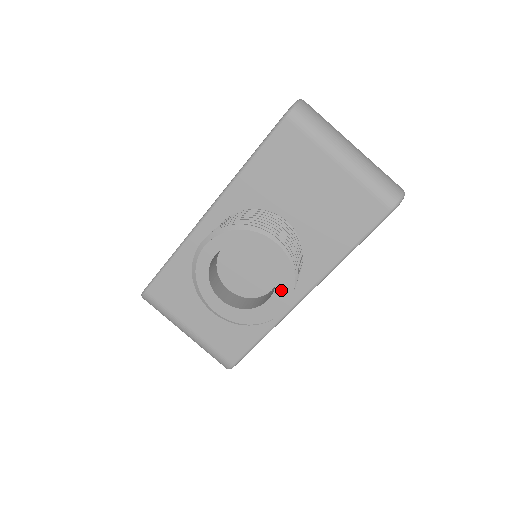
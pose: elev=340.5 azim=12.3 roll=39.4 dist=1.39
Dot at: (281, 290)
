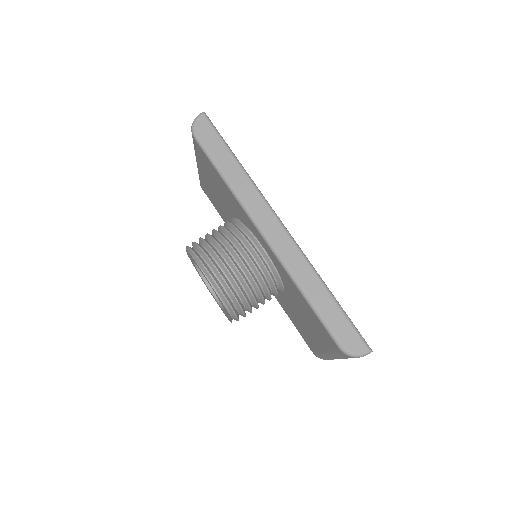
Dot at: occluded
